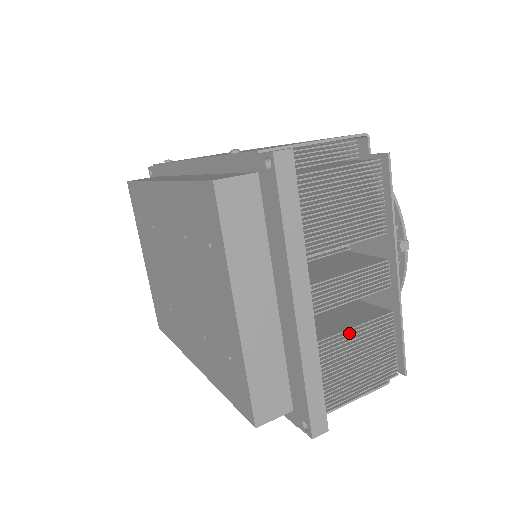
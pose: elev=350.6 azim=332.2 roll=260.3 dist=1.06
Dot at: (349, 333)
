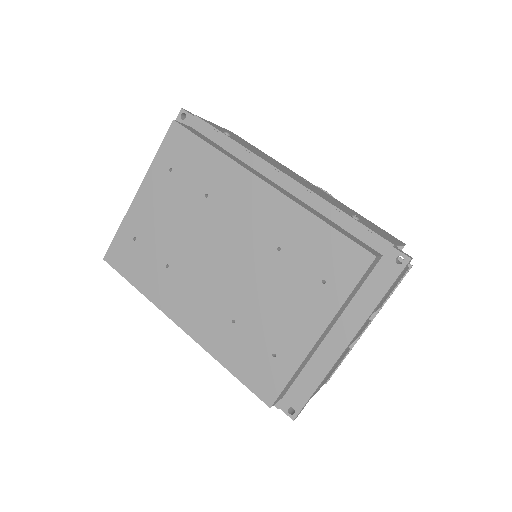
Dot at: occluded
